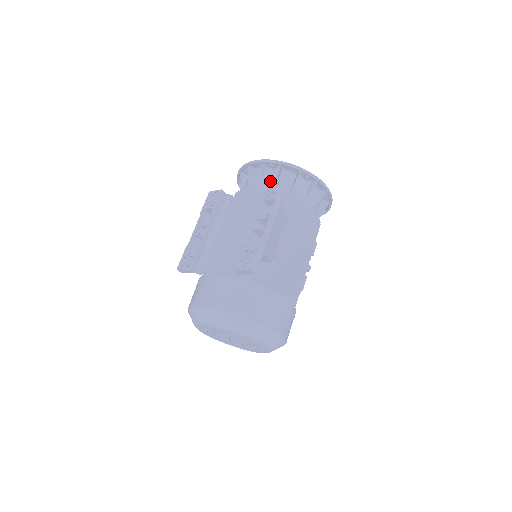
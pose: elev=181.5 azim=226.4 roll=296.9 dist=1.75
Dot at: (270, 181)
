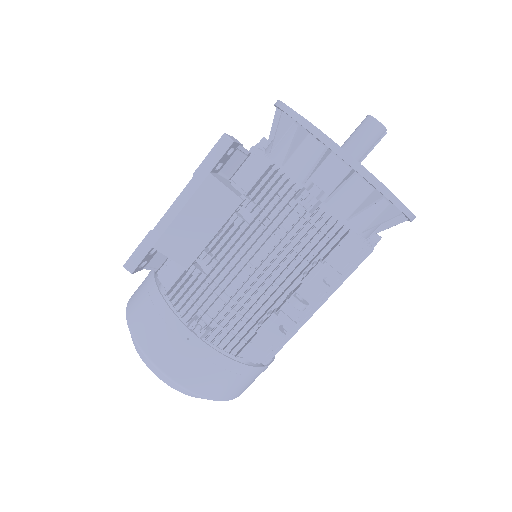
Dot at: occluded
